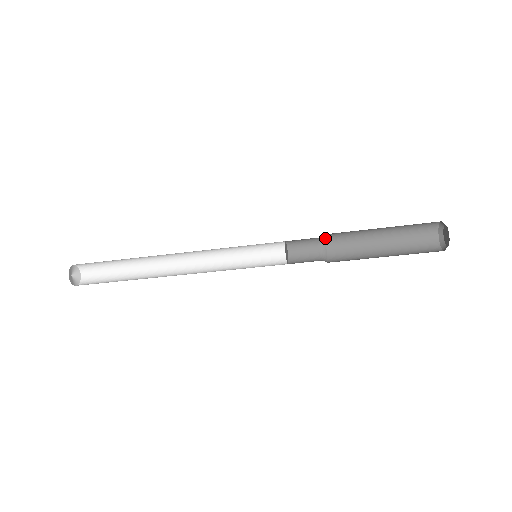
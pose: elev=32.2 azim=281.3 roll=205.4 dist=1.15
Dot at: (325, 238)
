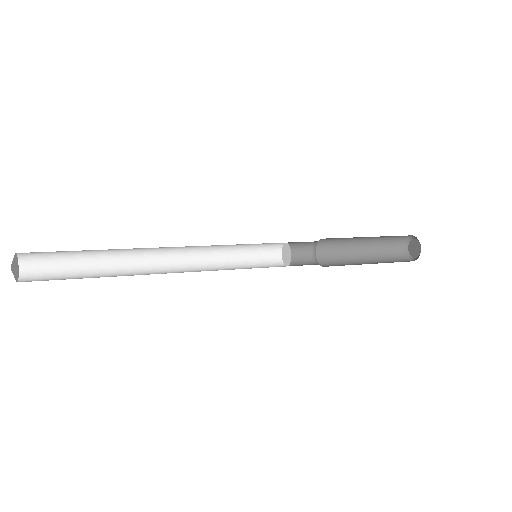
Dot at: occluded
